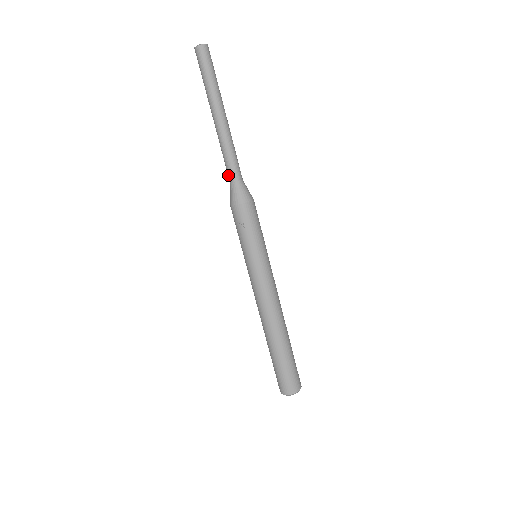
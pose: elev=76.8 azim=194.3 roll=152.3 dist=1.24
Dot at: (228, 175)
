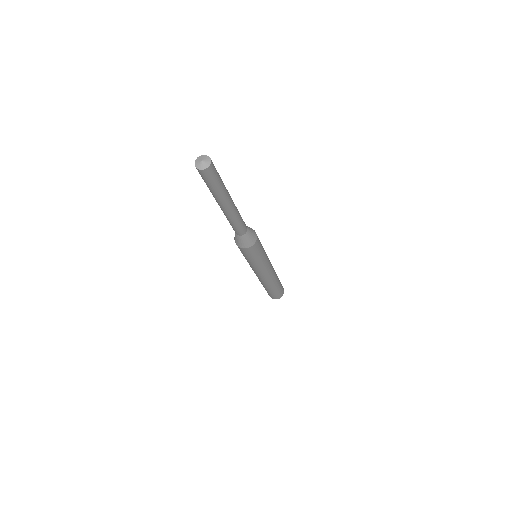
Dot at: occluded
